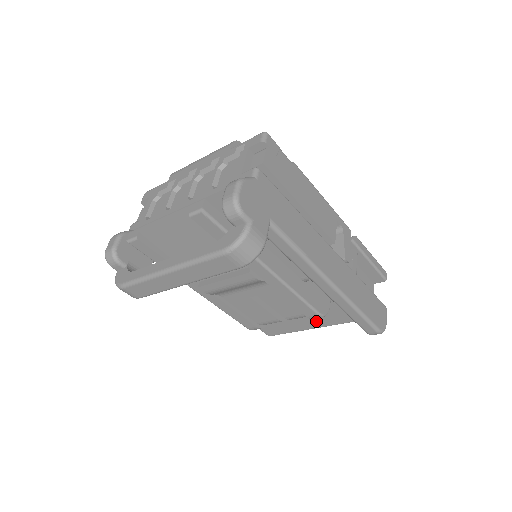
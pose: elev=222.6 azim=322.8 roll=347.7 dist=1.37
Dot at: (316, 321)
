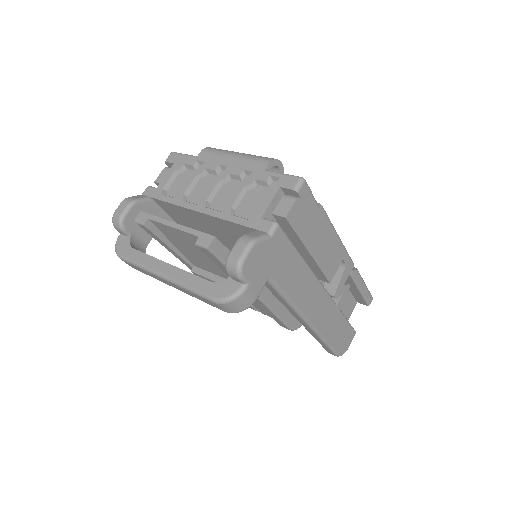
Dot at: occluded
